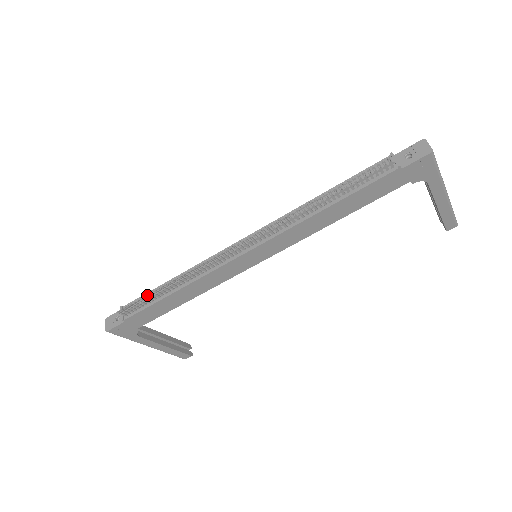
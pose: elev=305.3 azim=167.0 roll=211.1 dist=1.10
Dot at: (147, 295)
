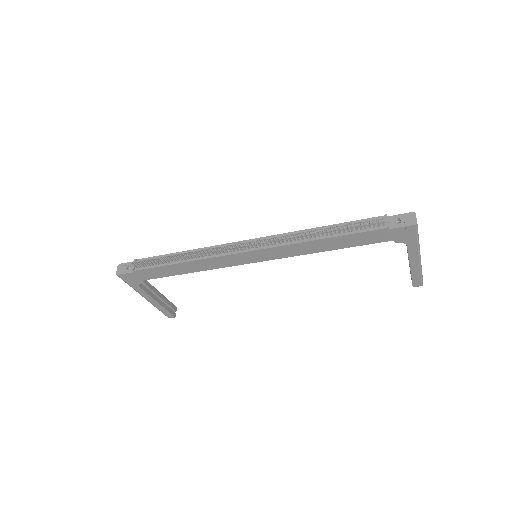
Dot at: (160, 257)
